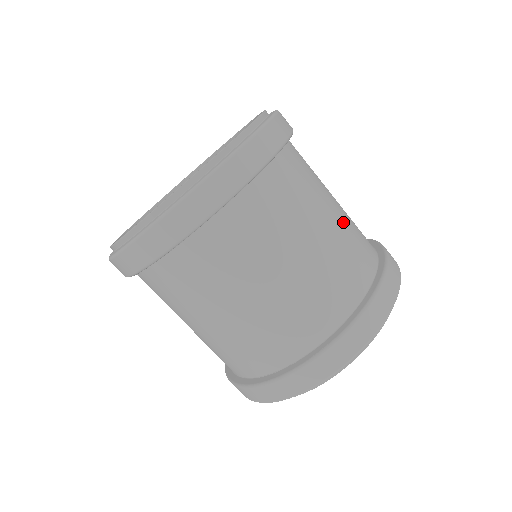
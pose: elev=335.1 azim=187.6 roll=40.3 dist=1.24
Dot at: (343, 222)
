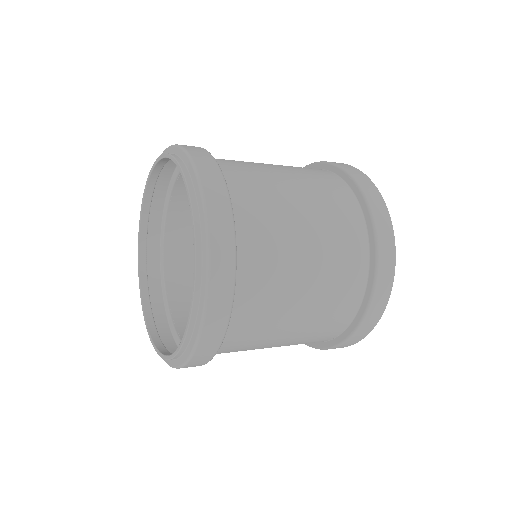
Dot at: (320, 225)
